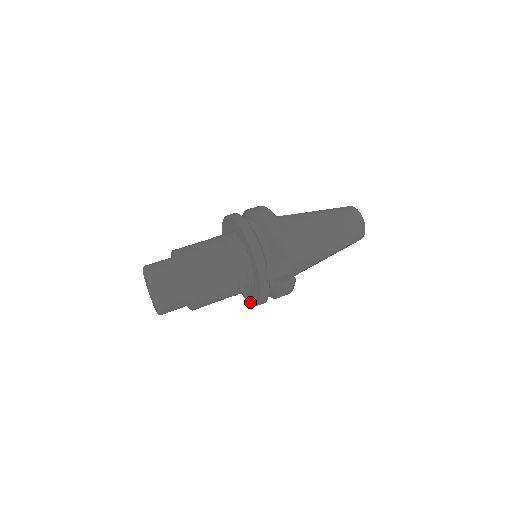
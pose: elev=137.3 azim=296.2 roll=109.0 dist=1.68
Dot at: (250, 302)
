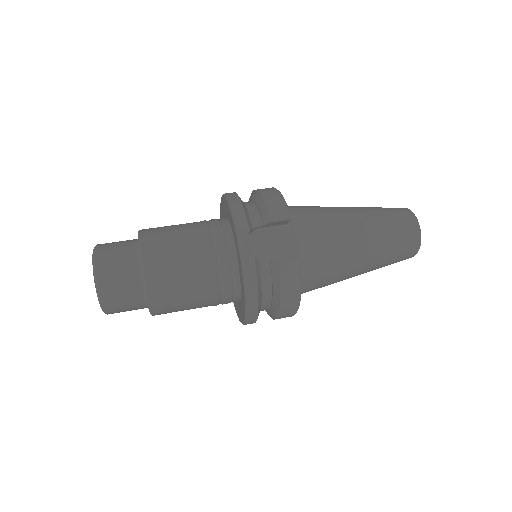
Dot at: (243, 317)
